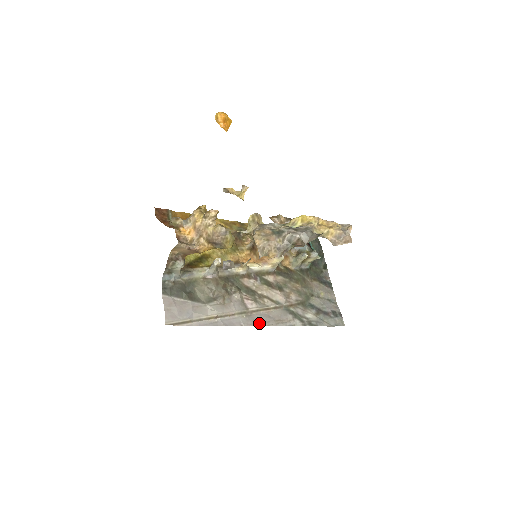
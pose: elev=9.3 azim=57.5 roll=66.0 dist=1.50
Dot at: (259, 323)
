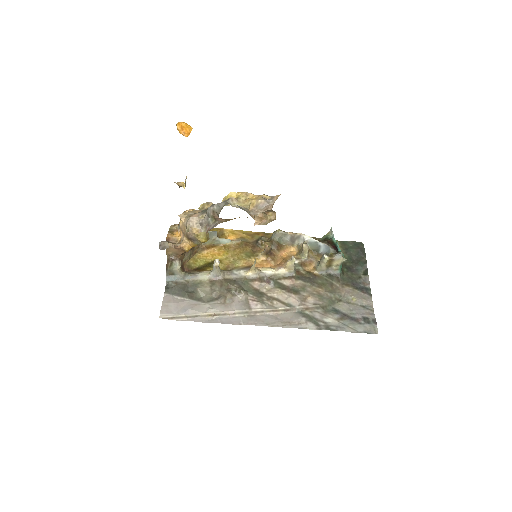
Dot at: (262, 323)
